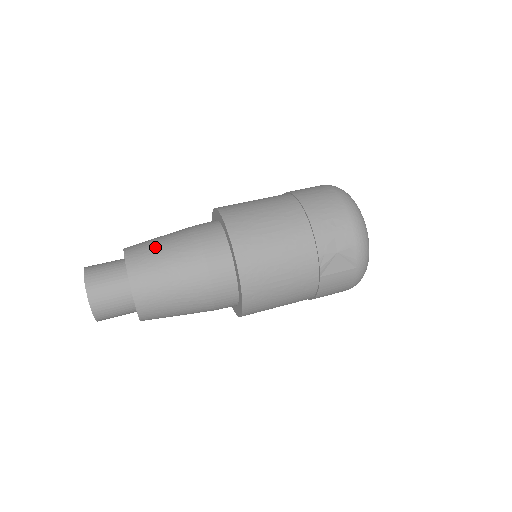
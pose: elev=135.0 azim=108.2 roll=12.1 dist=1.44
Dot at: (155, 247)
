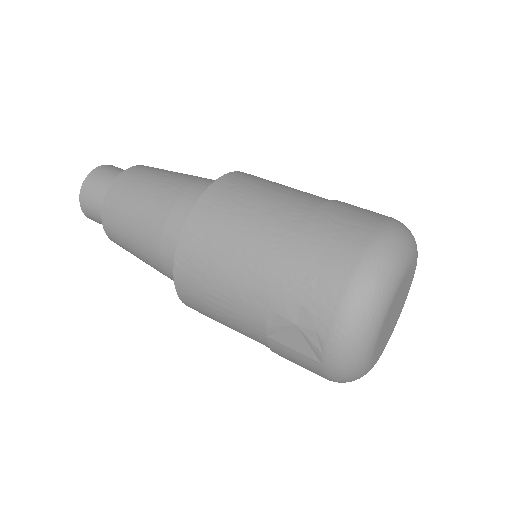
Dot at: (144, 181)
